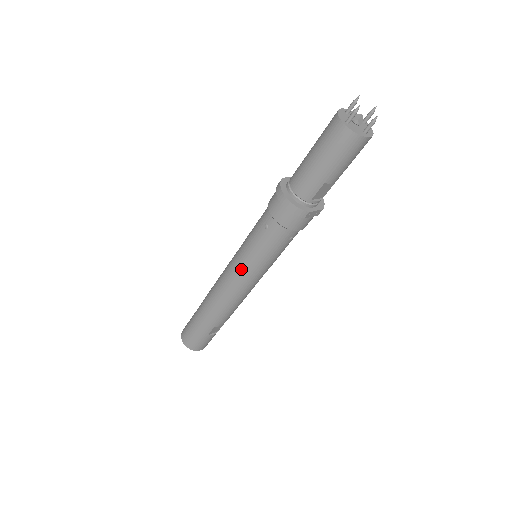
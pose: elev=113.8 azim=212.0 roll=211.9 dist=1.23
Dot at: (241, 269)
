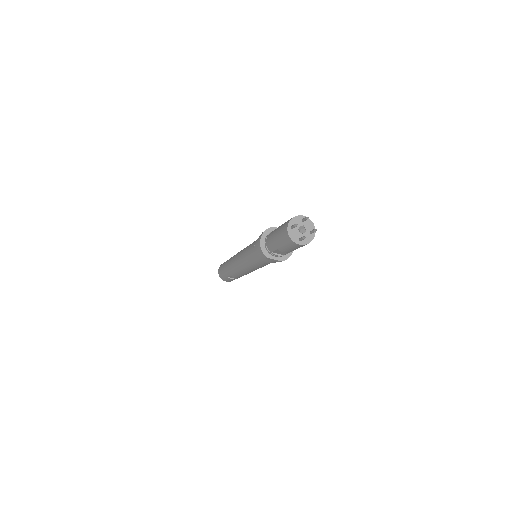
Dot at: (242, 257)
